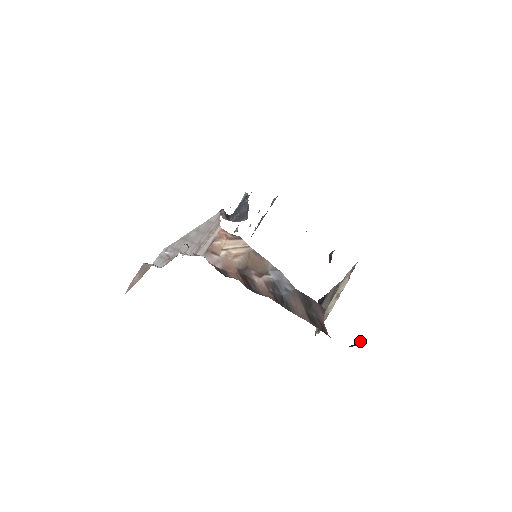
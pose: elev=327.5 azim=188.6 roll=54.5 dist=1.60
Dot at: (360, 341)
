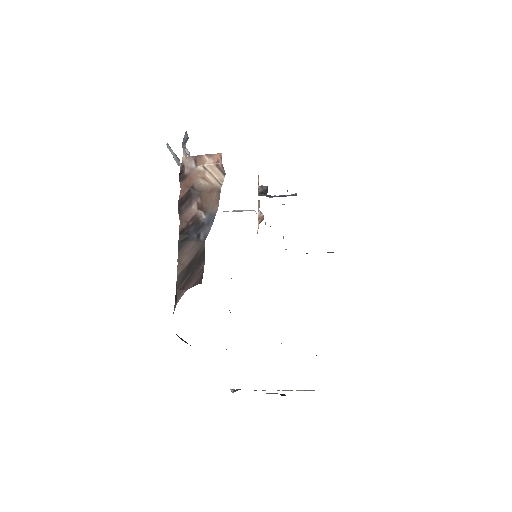
Dot at: occluded
